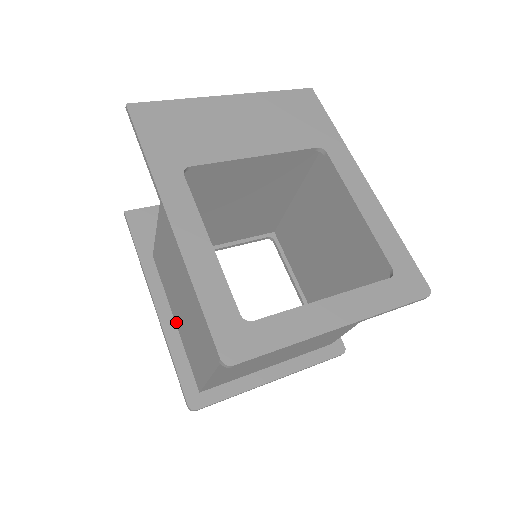
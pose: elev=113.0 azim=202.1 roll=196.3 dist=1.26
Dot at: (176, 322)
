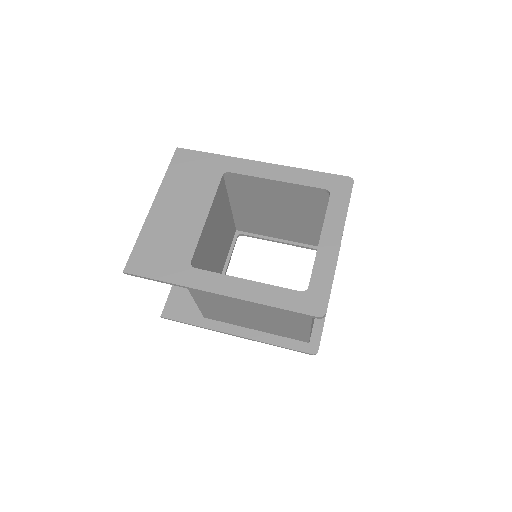
Dot at: (258, 330)
